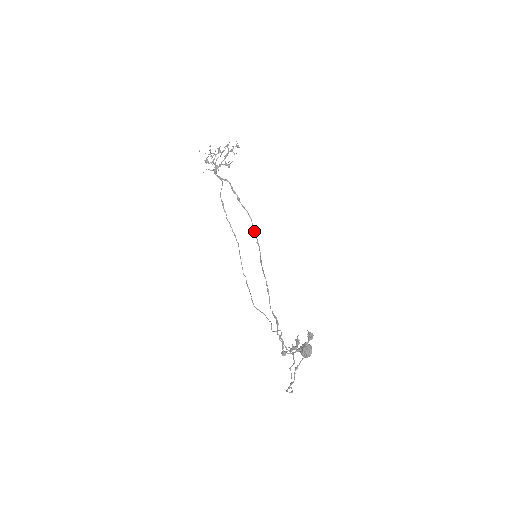
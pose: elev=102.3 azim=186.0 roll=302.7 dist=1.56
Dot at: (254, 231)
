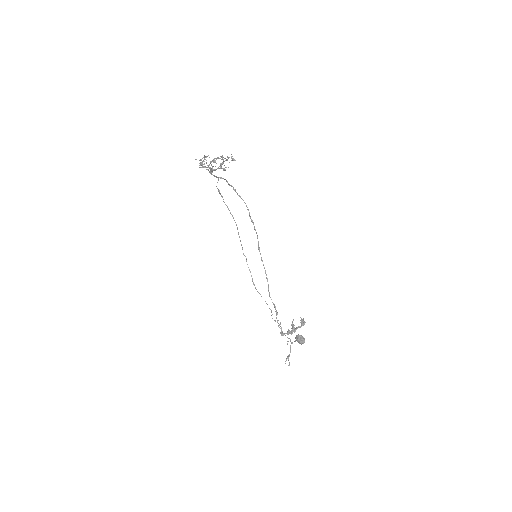
Dot at: (251, 219)
